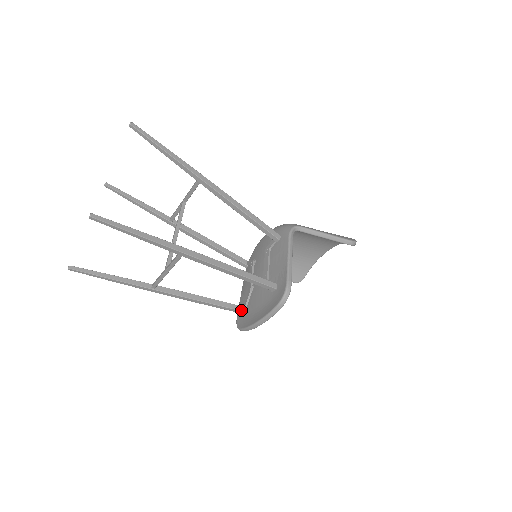
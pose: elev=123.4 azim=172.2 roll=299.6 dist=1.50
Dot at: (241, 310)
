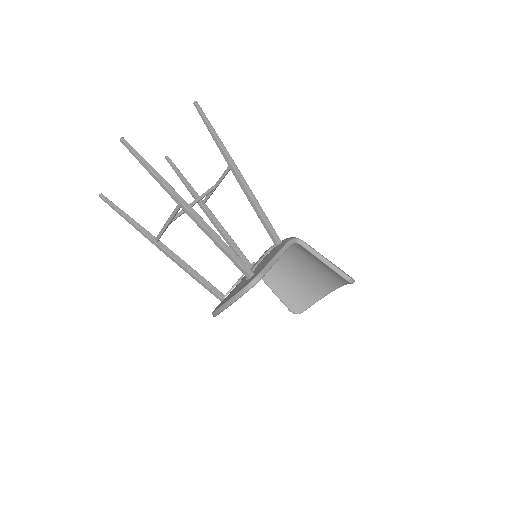
Dot at: (221, 297)
